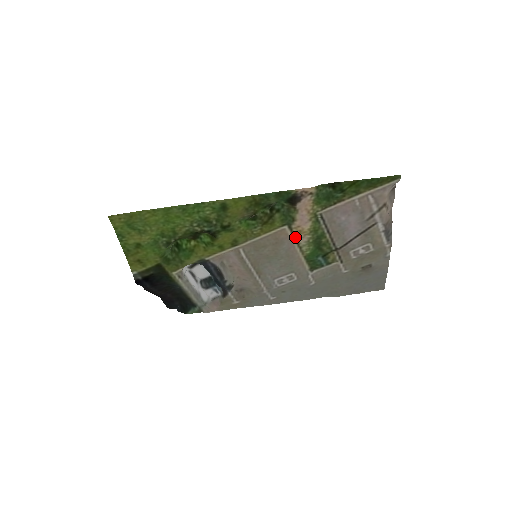
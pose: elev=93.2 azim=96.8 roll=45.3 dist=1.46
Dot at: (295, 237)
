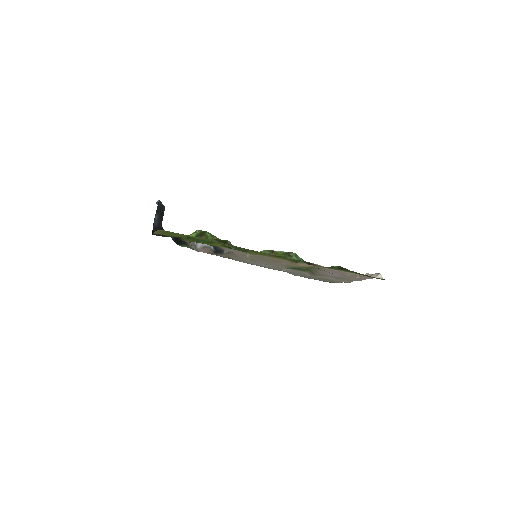
Dot at: (292, 264)
